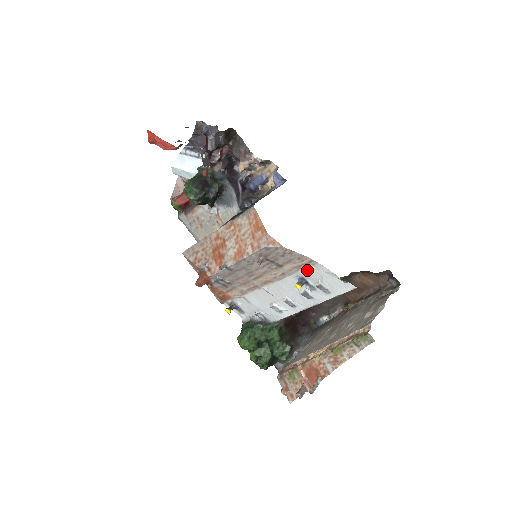
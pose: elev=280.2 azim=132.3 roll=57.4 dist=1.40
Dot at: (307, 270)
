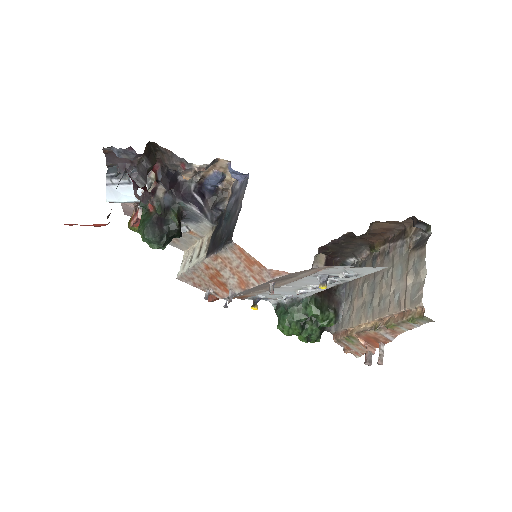
Dot at: (325, 270)
